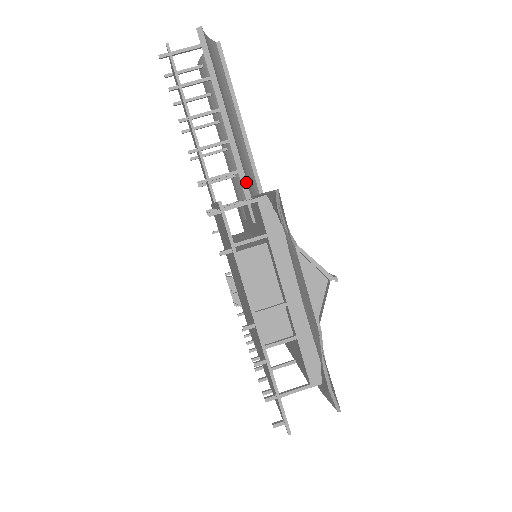
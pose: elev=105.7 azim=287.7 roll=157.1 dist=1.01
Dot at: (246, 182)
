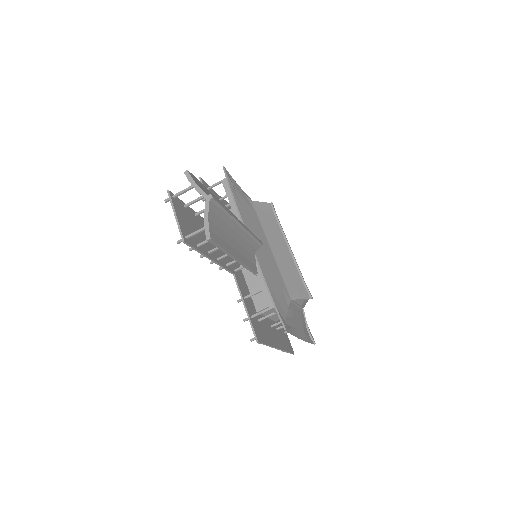
Dot at: (254, 271)
